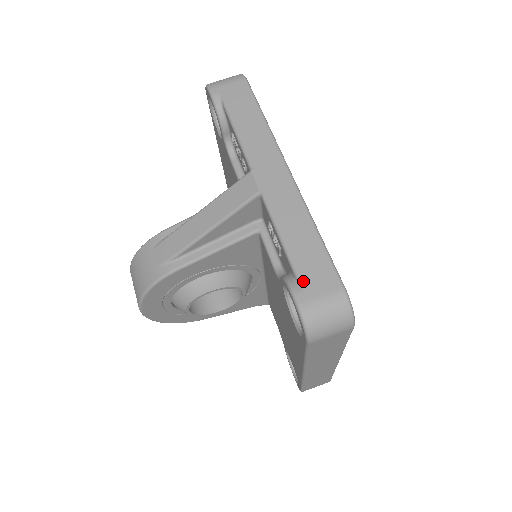
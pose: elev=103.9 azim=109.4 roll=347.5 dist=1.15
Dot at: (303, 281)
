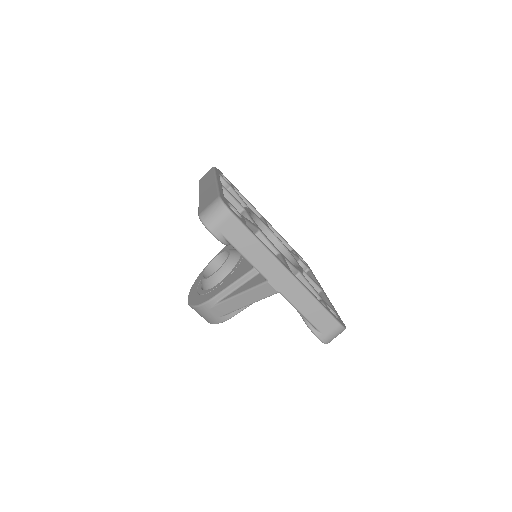
Dot at: (320, 329)
